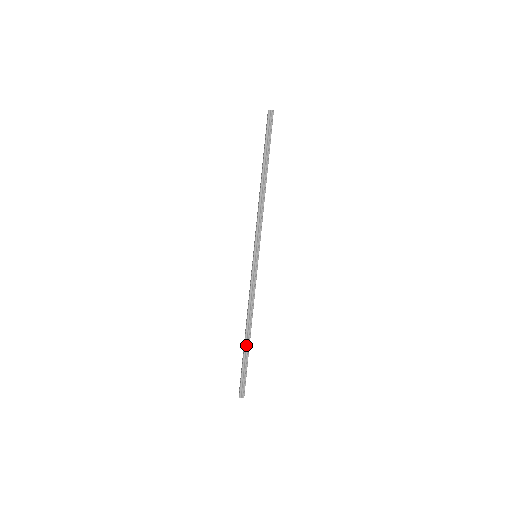
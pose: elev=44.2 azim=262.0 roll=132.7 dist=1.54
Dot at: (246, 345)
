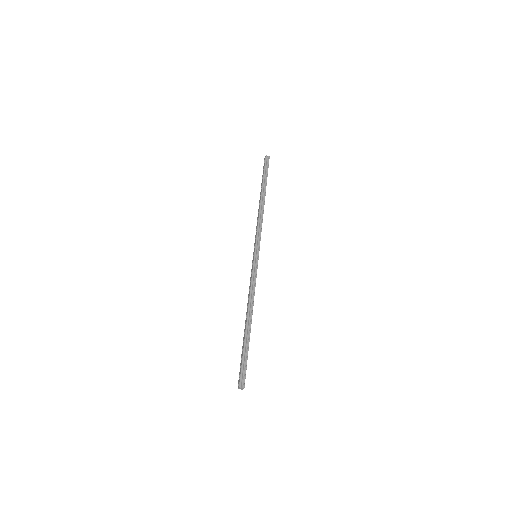
Dot at: (247, 333)
